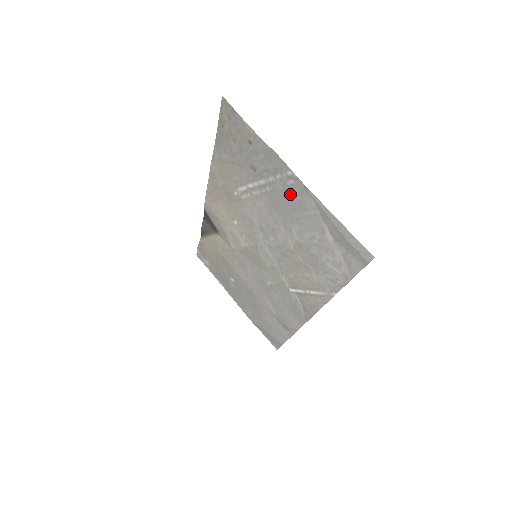
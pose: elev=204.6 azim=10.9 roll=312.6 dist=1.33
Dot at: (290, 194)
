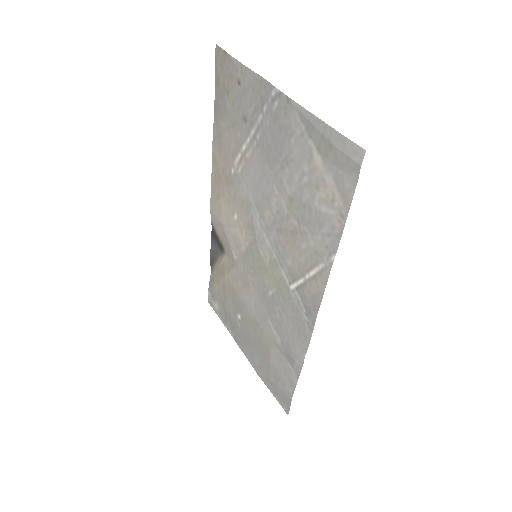
Dot at: (276, 124)
